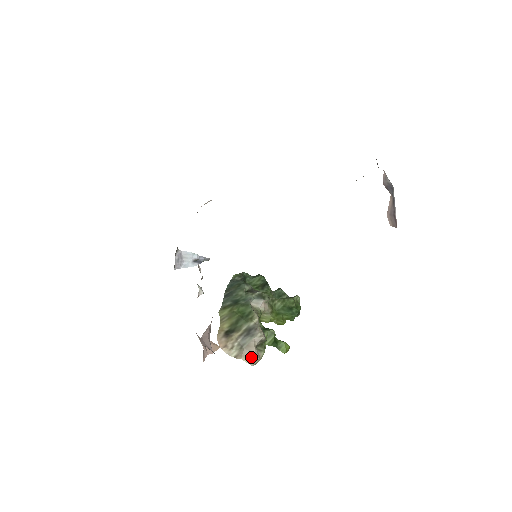
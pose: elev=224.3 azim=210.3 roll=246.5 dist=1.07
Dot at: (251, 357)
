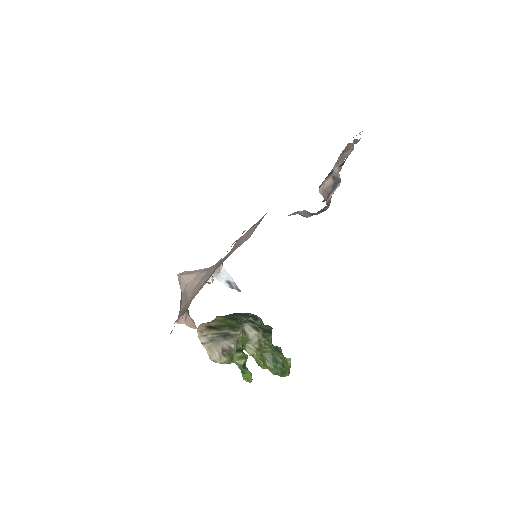
Dot at: (214, 352)
